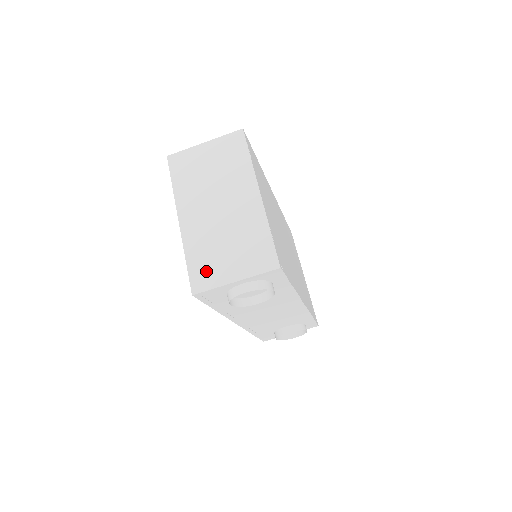
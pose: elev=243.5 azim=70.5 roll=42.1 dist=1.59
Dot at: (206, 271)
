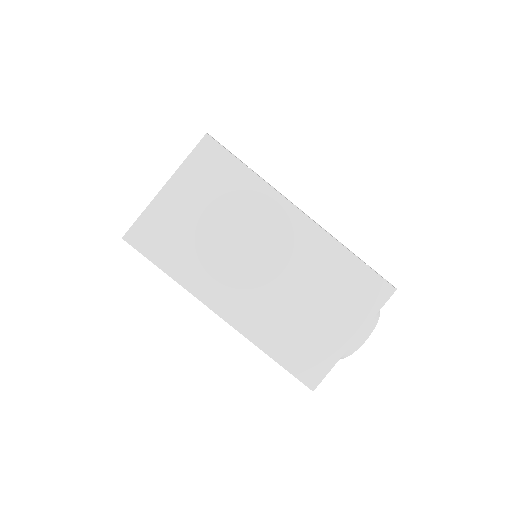
Dot at: (308, 353)
